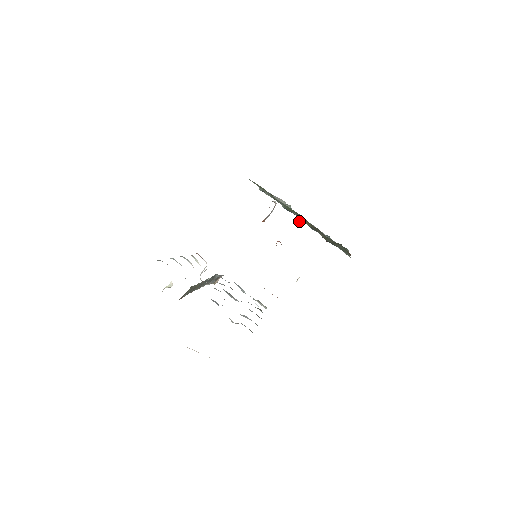
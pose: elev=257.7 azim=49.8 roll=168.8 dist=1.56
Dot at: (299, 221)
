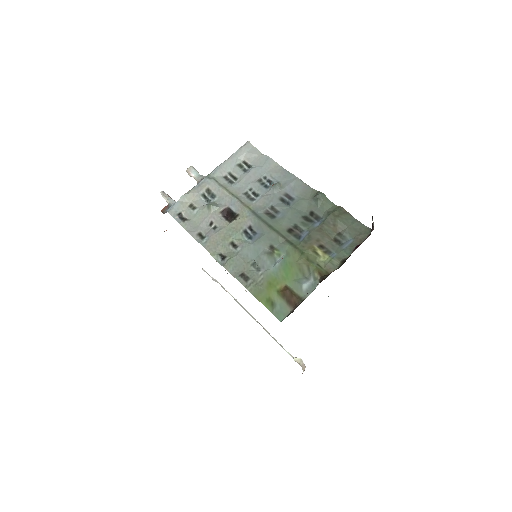
Dot at: (196, 173)
